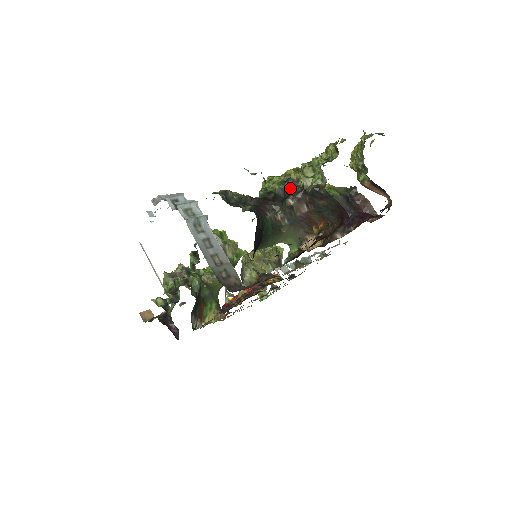
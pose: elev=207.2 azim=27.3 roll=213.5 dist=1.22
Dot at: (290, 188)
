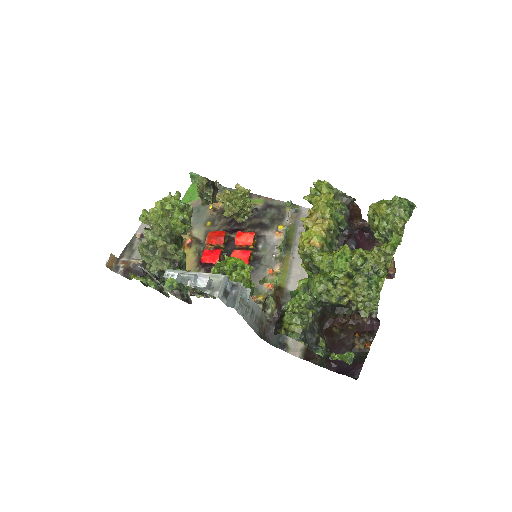
Dot at: (345, 305)
